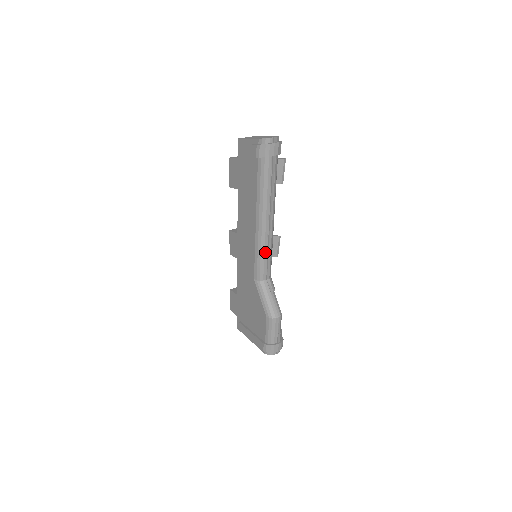
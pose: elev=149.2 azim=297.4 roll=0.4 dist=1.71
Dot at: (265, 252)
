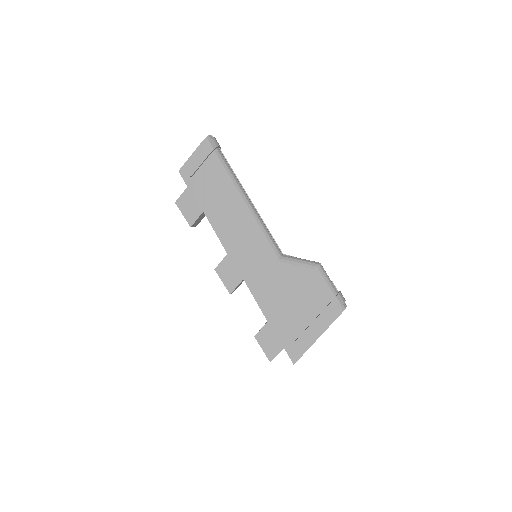
Dot at: (265, 227)
